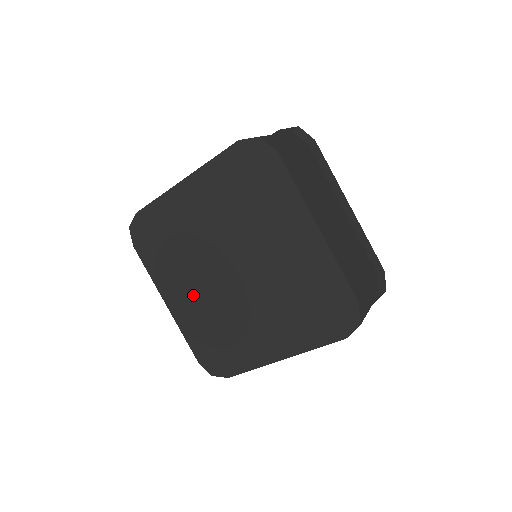
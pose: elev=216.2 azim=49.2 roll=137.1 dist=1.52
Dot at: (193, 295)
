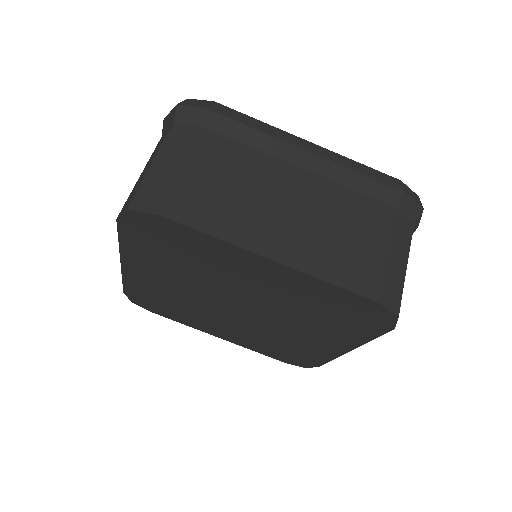
Dot at: (229, 329)
